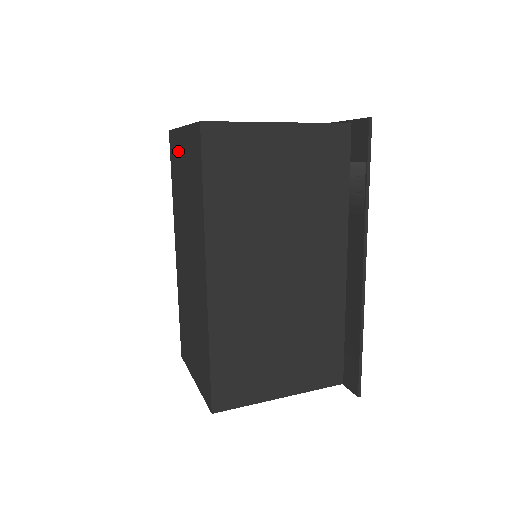
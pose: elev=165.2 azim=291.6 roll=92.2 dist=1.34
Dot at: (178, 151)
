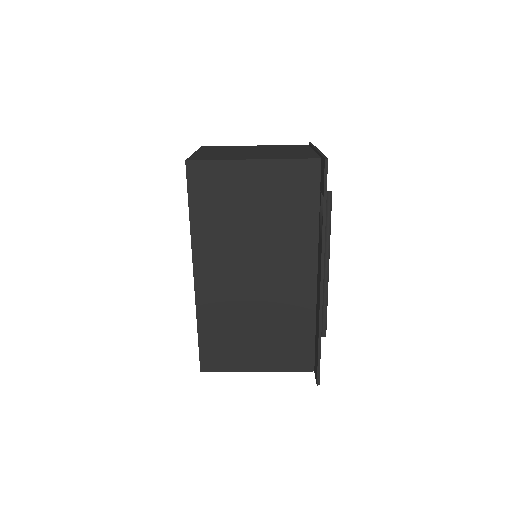
Dot at: occluded
